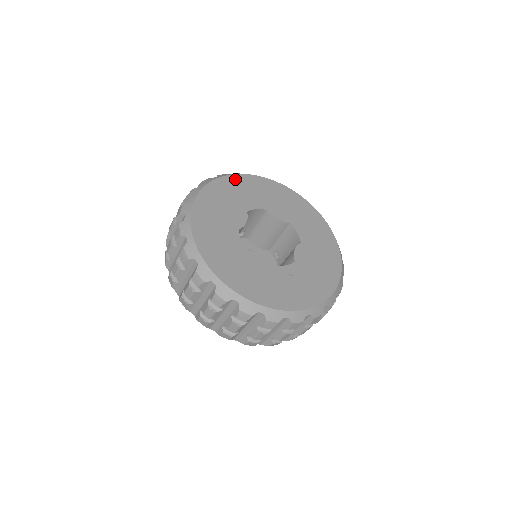
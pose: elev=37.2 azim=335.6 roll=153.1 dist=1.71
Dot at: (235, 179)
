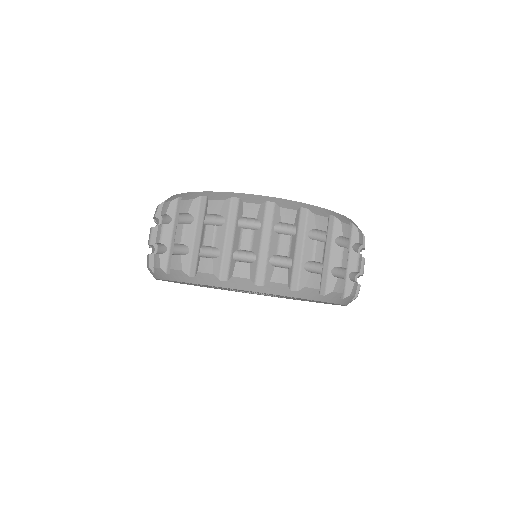
Dot at: occluded
